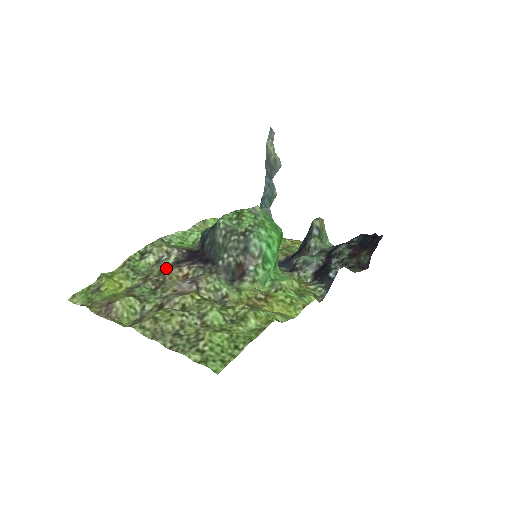
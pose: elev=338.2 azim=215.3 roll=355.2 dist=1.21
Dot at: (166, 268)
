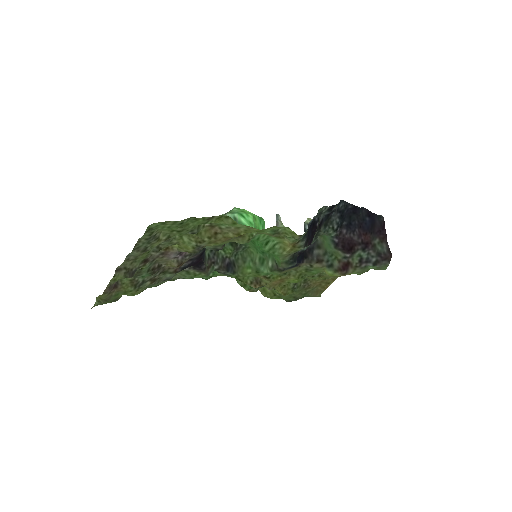
Dot at: (171, 273)
